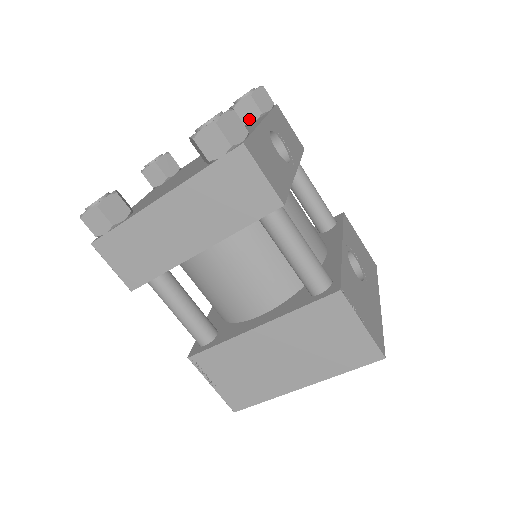
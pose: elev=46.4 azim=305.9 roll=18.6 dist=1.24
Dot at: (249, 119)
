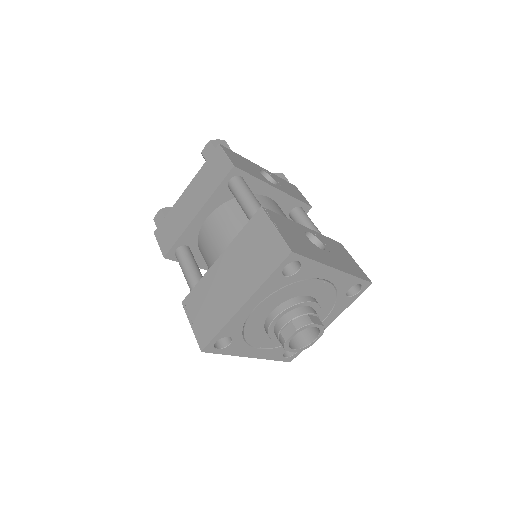
Dot at: occluded
